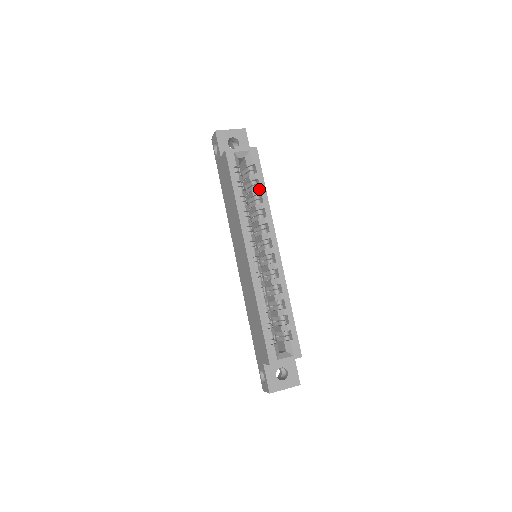
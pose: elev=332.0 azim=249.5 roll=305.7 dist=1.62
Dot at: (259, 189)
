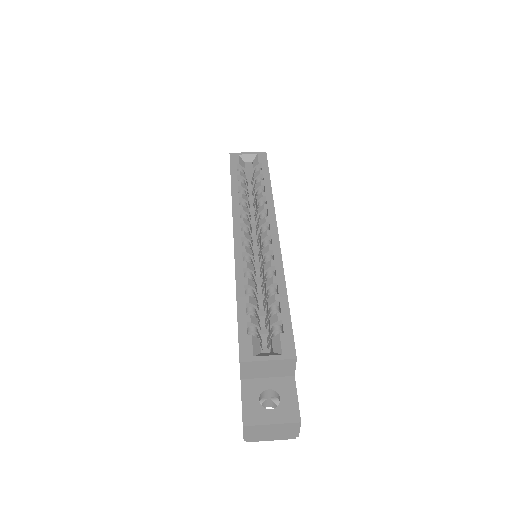
Dot at: (262, 181)
